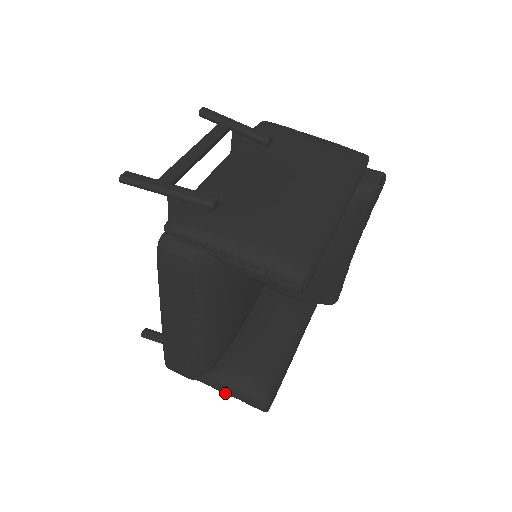
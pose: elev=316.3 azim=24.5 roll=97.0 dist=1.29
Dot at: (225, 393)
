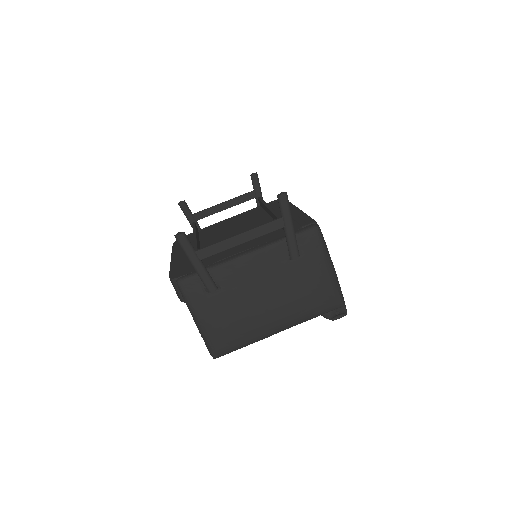
Dot at: occluded
